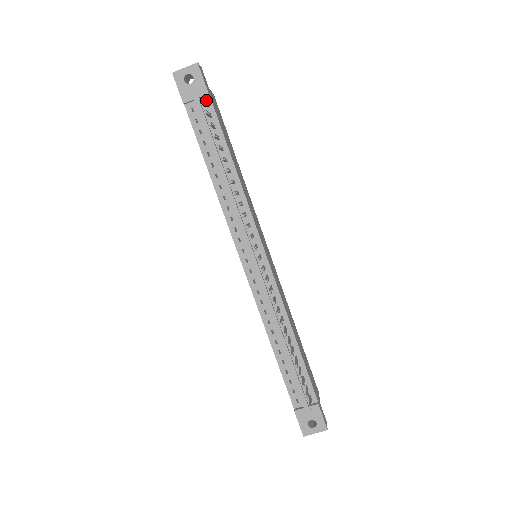
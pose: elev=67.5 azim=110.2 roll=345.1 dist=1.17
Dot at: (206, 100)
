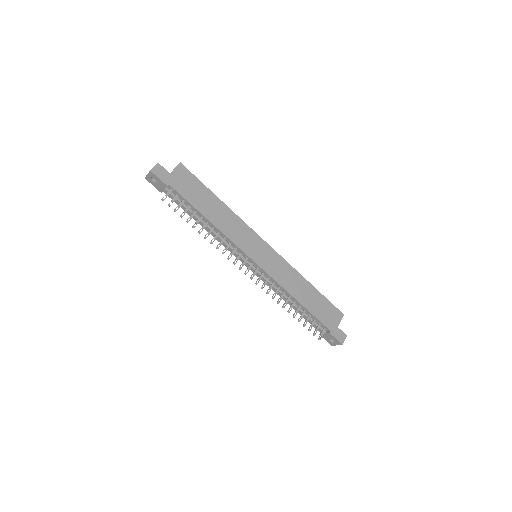
Dot at: (170, 188)
